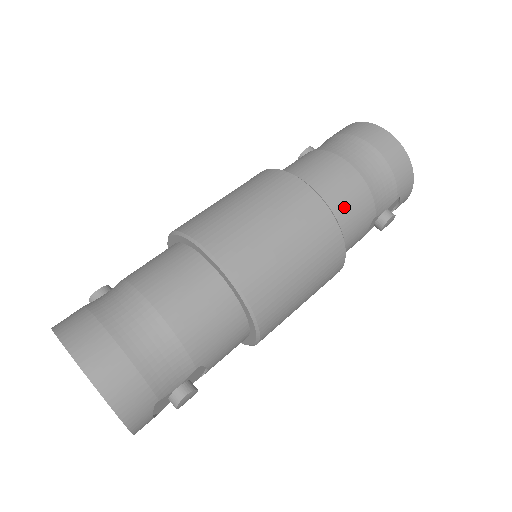
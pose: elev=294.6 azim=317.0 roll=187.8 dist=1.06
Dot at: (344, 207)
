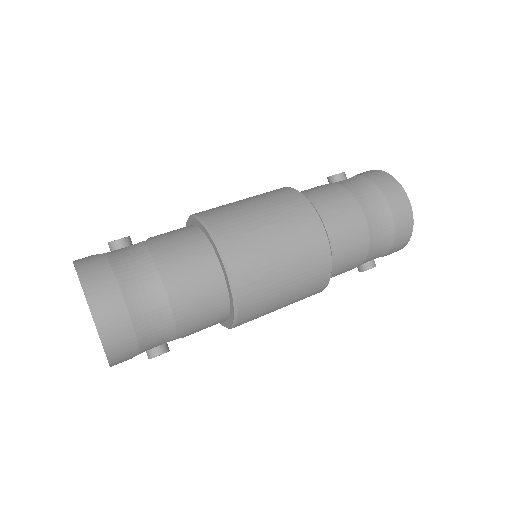
Dot at: (343, 256)
